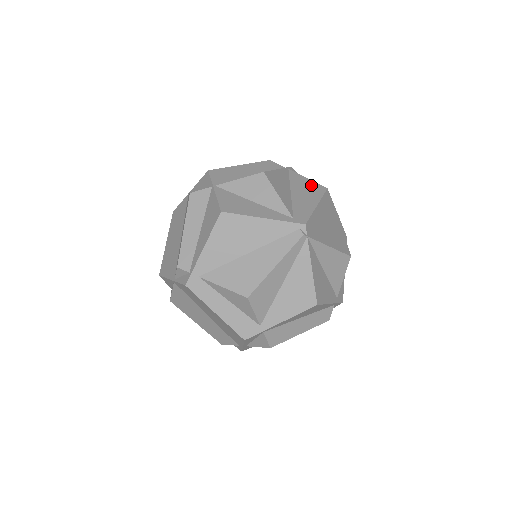
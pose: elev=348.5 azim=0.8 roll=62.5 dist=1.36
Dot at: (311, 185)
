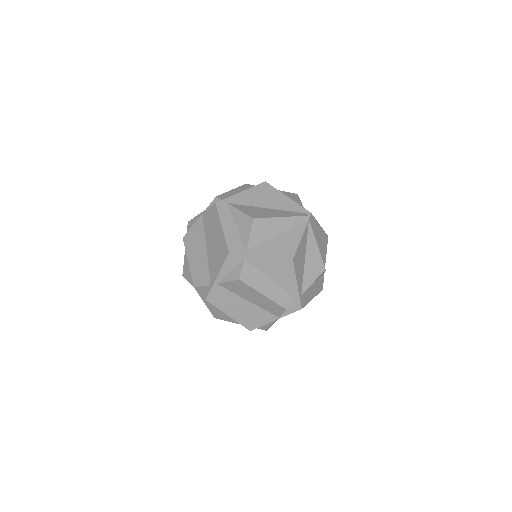
Dot at: occluded
